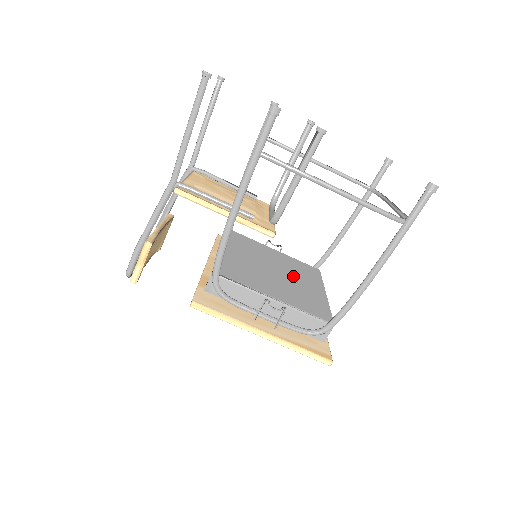
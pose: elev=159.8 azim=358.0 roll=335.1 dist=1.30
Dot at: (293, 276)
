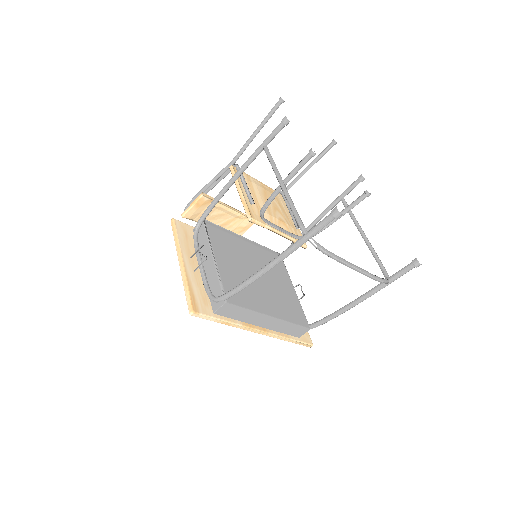
Dot at: (267, 290)
